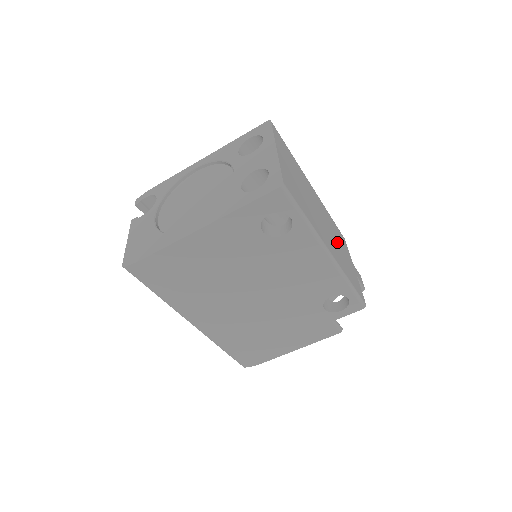
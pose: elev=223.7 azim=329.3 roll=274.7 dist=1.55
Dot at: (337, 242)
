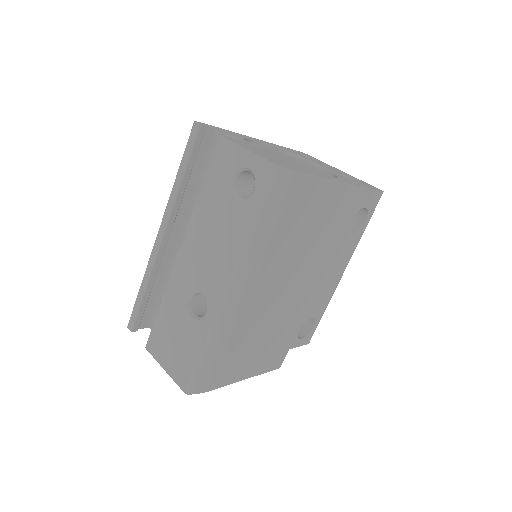
Dot at: occluded
